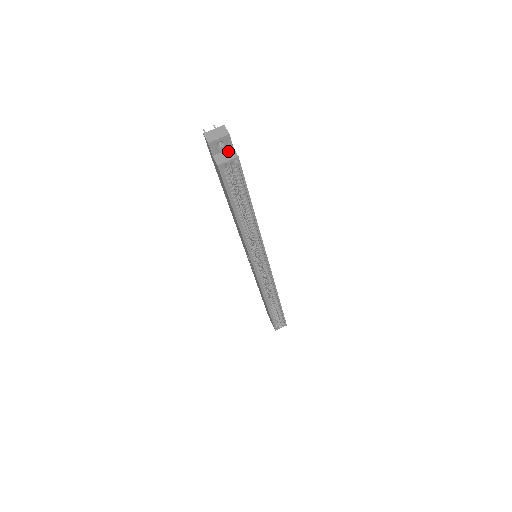
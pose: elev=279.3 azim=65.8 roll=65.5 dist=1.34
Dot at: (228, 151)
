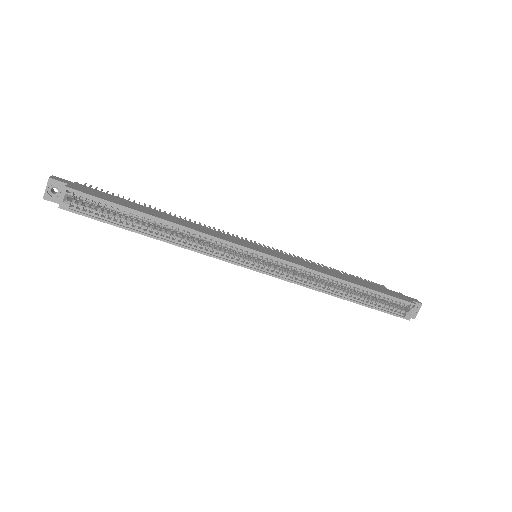
Dot at: occluded
